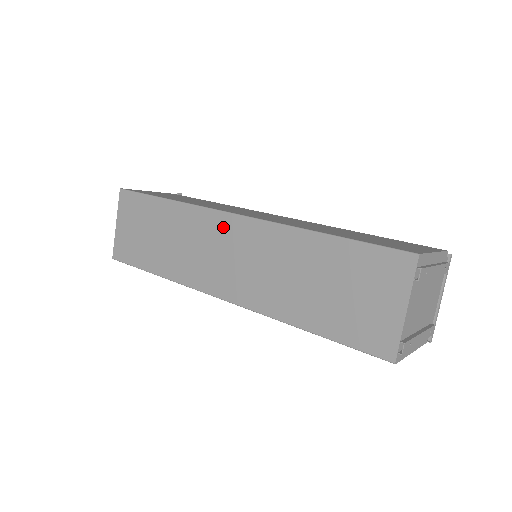
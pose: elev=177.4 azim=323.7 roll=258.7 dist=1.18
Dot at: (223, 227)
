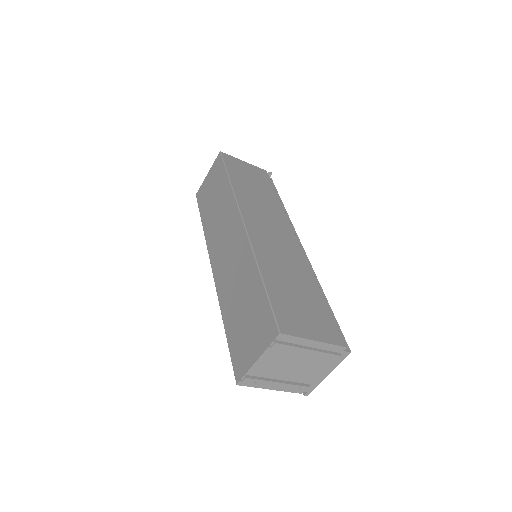
Dot at: (235, 225)
